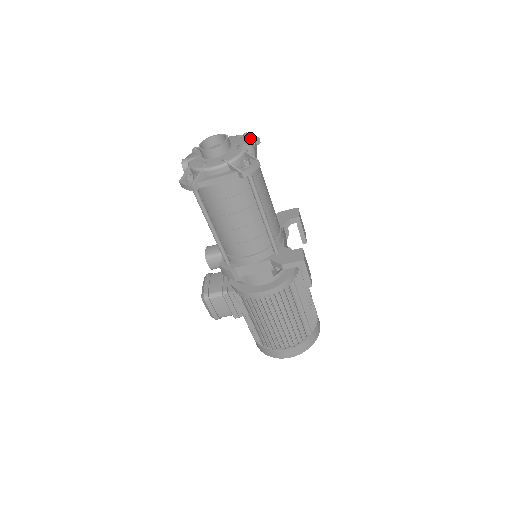
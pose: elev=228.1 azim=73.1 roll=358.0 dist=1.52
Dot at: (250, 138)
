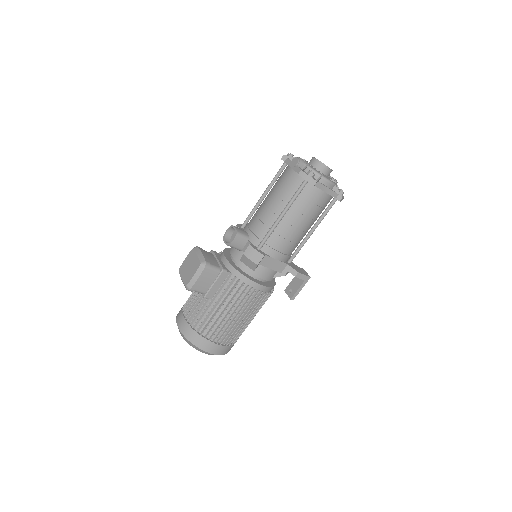
Dot at: occluded
